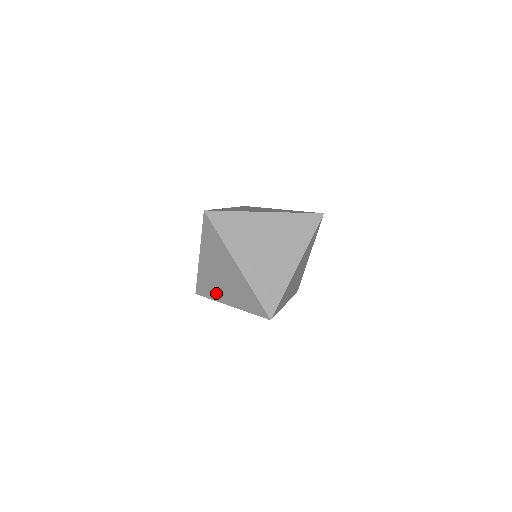
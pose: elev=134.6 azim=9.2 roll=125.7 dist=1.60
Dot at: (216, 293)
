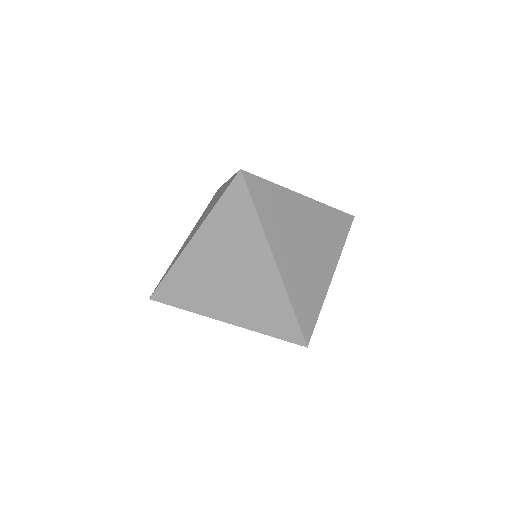
Dot at: (201, 300)
